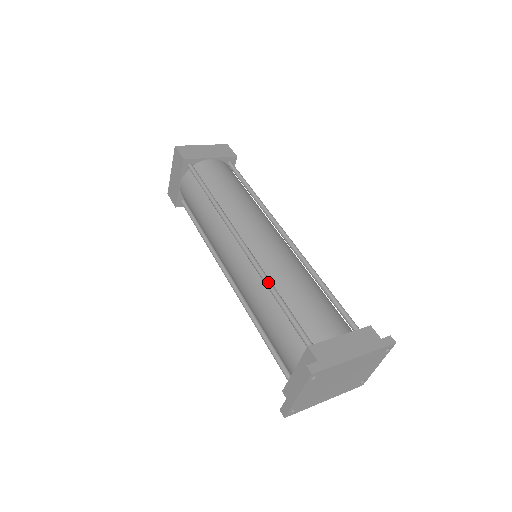
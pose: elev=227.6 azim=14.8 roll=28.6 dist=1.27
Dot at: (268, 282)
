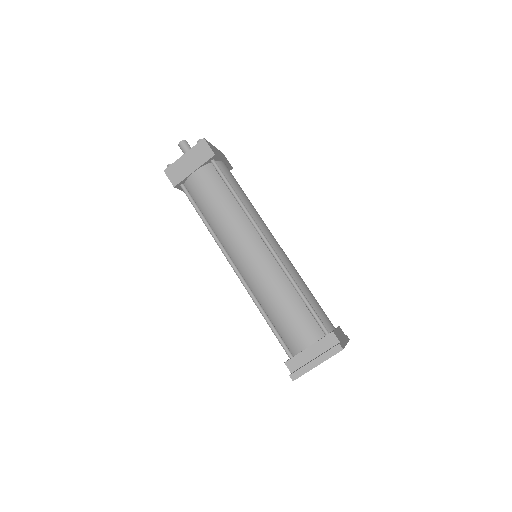
Dot at: (294, 280)
